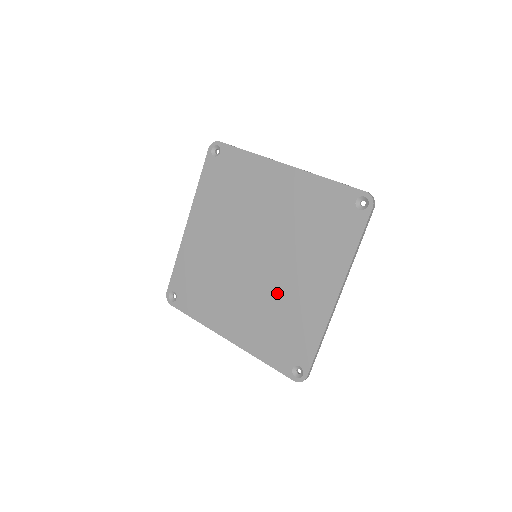
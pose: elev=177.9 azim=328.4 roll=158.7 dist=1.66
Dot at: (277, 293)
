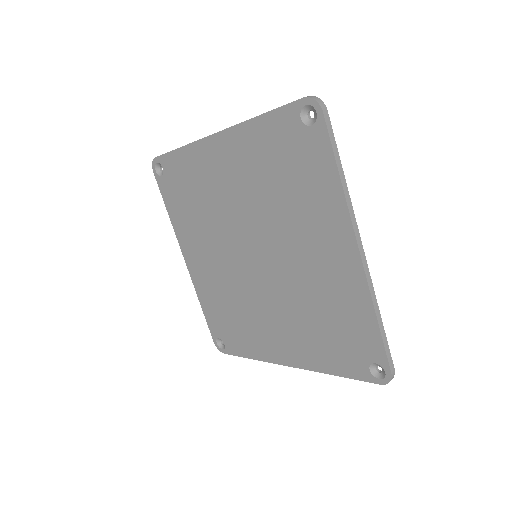
Dot at: (298, 286)
